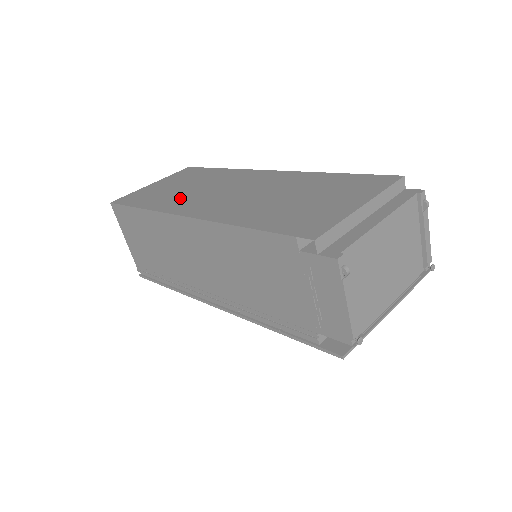
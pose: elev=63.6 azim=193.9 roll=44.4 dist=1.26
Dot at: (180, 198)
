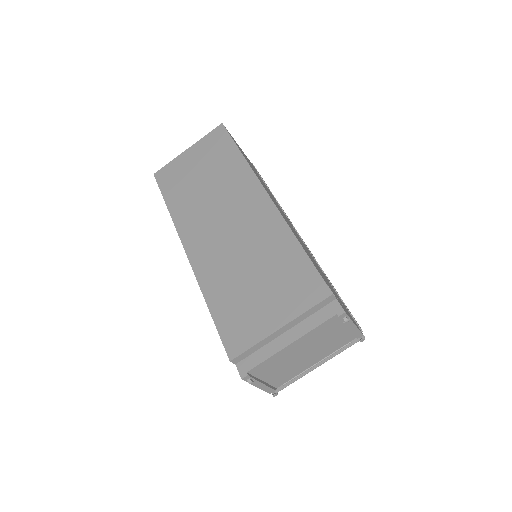
Dot at: (193, 207)
